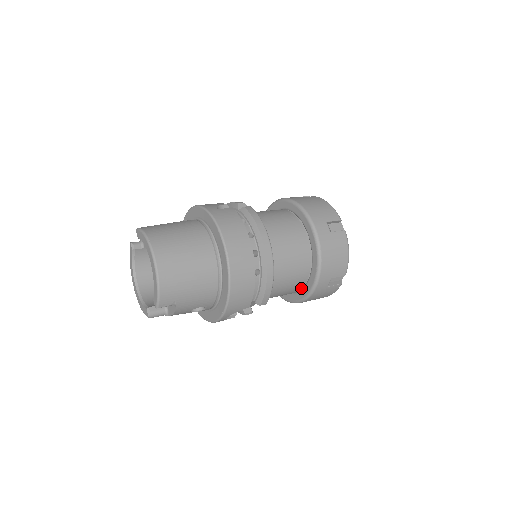
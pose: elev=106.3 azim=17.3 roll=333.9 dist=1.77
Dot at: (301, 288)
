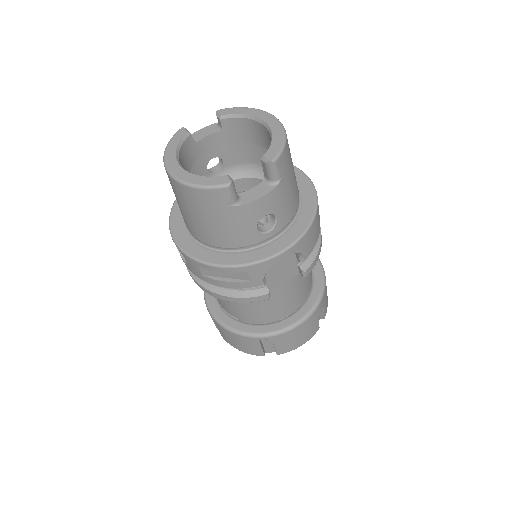
Dot at: (296, 309)
